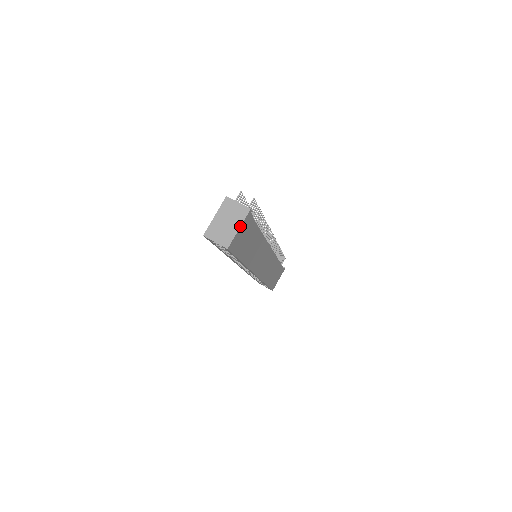
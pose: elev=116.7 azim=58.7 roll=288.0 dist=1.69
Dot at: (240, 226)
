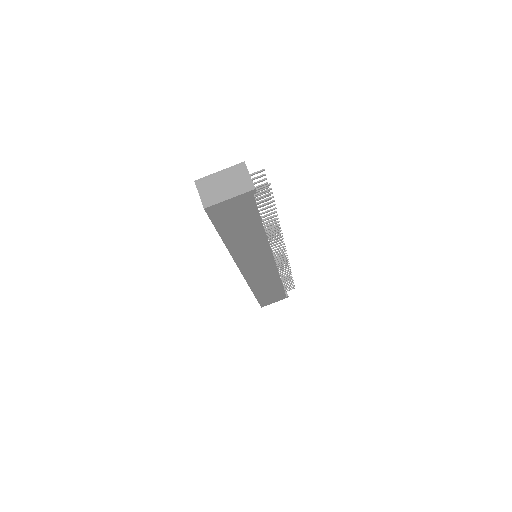
Dot at: (233, 197)
